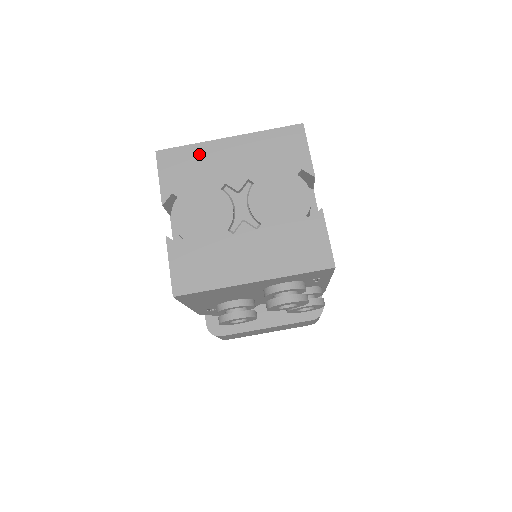
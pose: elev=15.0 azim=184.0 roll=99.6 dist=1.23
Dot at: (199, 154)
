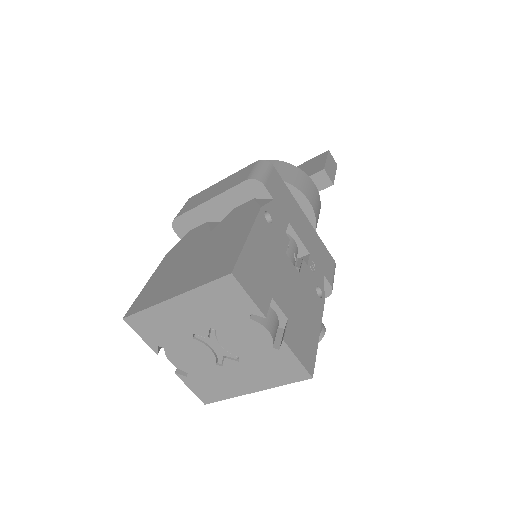
Dot at: (158, 316)
